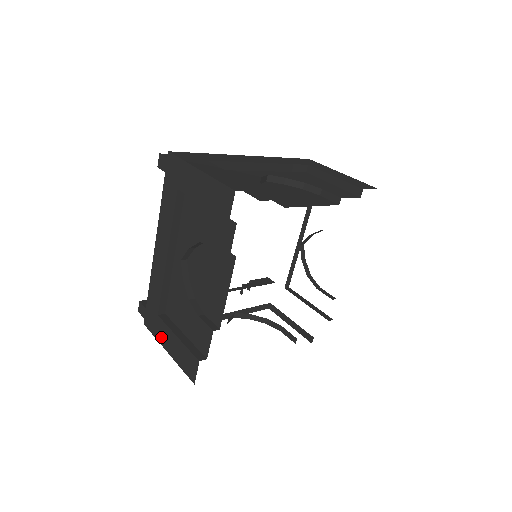
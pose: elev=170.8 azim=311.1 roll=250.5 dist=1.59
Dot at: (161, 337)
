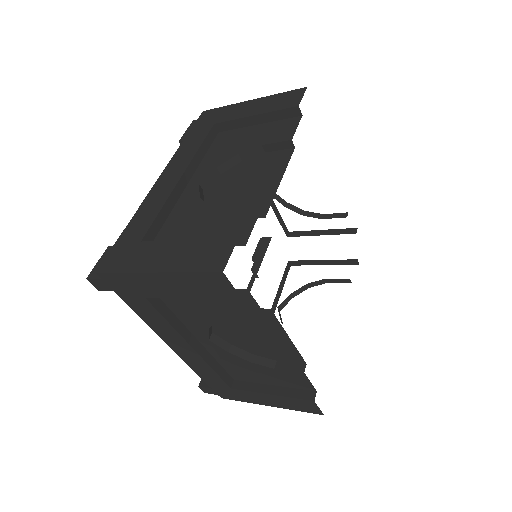
Dot at: (251, 400)
